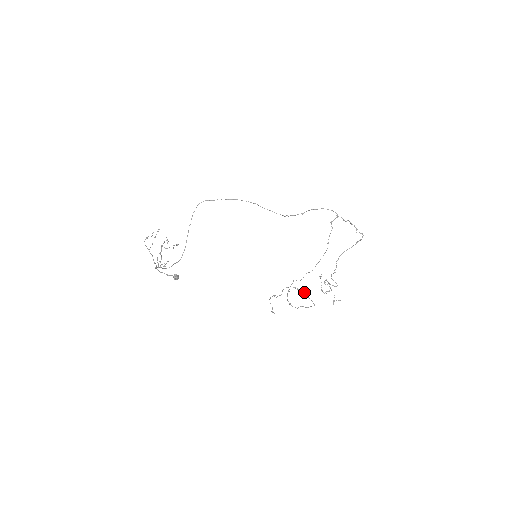
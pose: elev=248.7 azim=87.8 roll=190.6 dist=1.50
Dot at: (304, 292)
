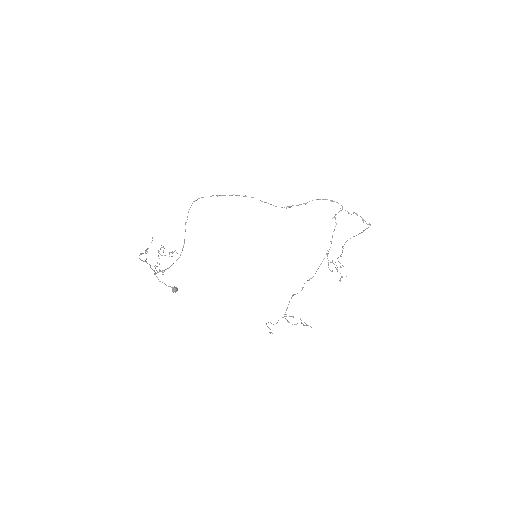
Dot at: occluded
